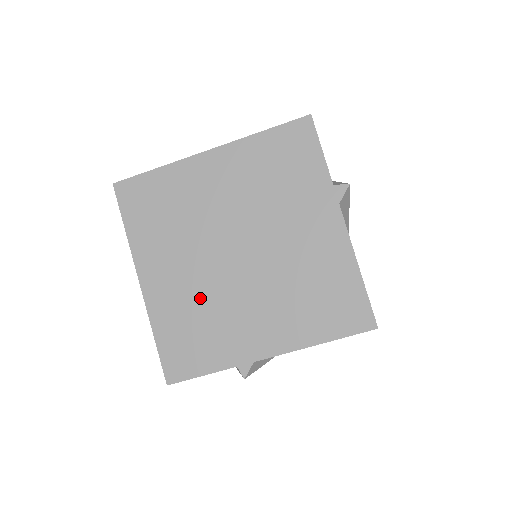
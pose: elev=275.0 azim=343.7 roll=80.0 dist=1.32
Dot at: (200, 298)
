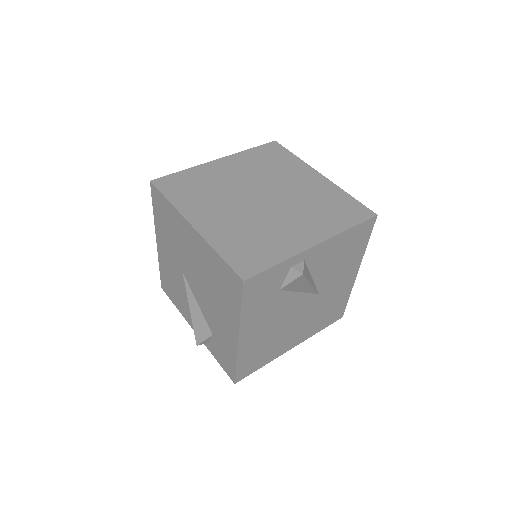
Dot at: (246, 224)
